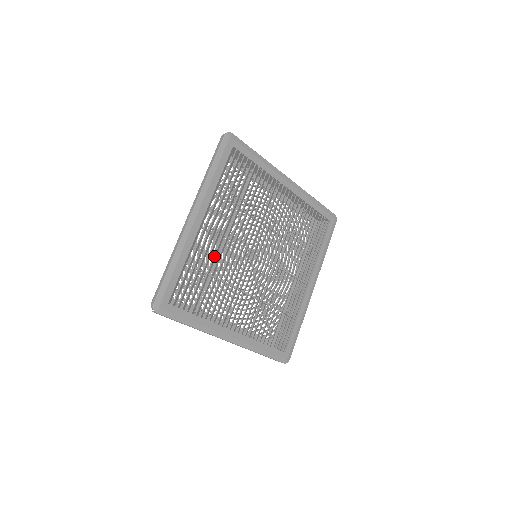
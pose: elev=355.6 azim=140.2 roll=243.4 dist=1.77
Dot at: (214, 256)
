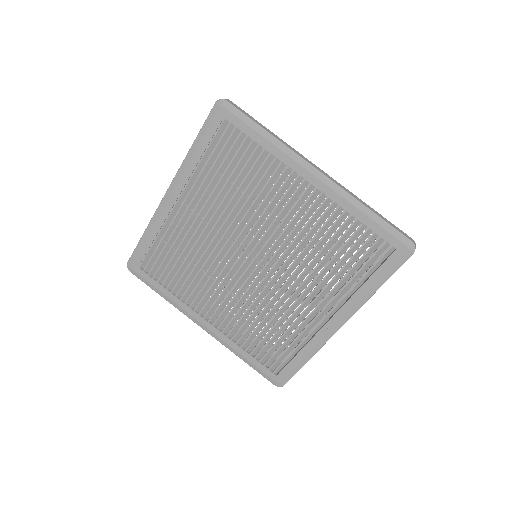
Dot at: (191, 240)
